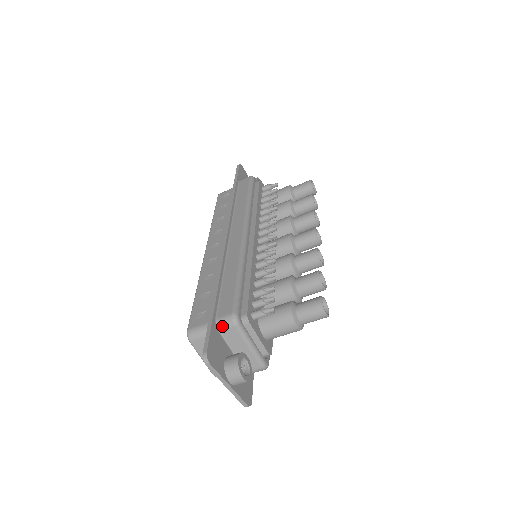
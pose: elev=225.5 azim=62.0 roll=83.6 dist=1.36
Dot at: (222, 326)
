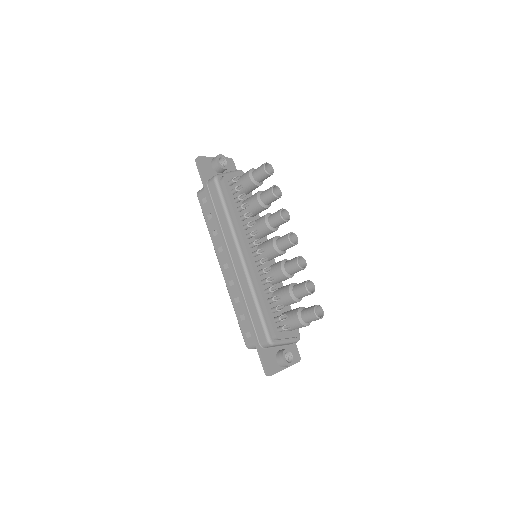
Dot at: (265, 347)
